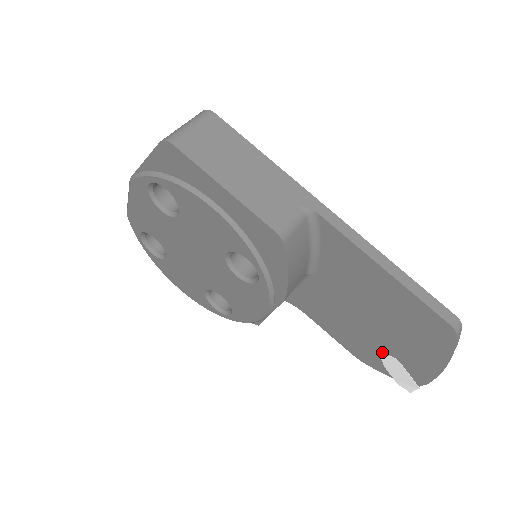
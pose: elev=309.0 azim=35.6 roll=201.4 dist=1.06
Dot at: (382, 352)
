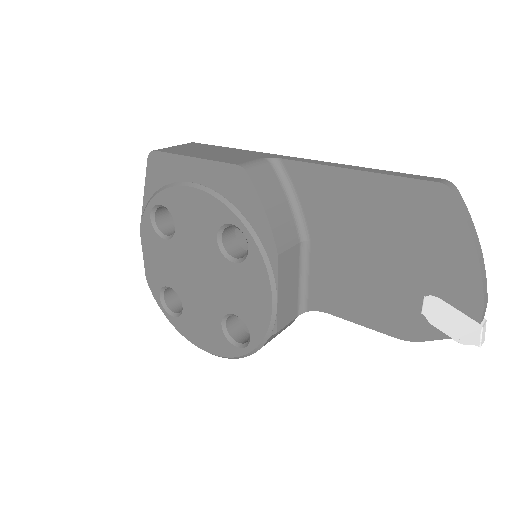
Dot at: (415, 299)
